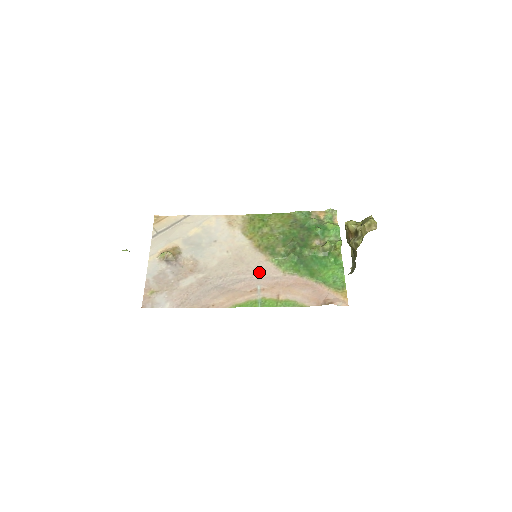
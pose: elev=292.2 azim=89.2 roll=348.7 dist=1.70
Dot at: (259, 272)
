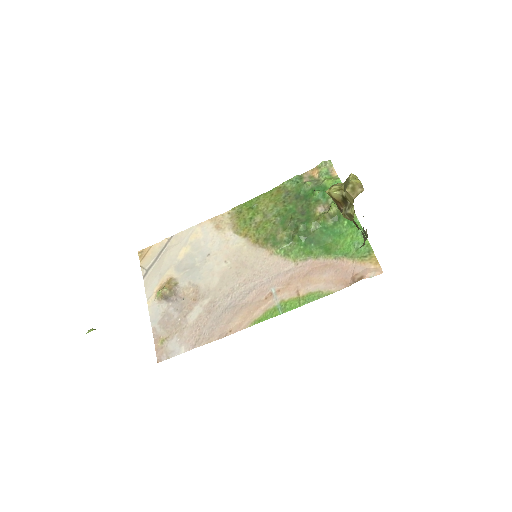
Dot at: (267, 272)
